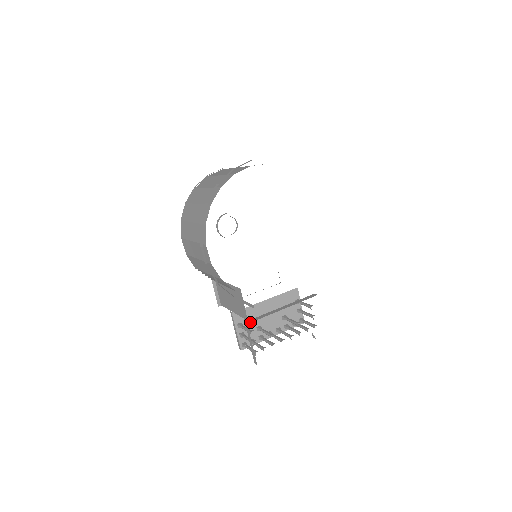
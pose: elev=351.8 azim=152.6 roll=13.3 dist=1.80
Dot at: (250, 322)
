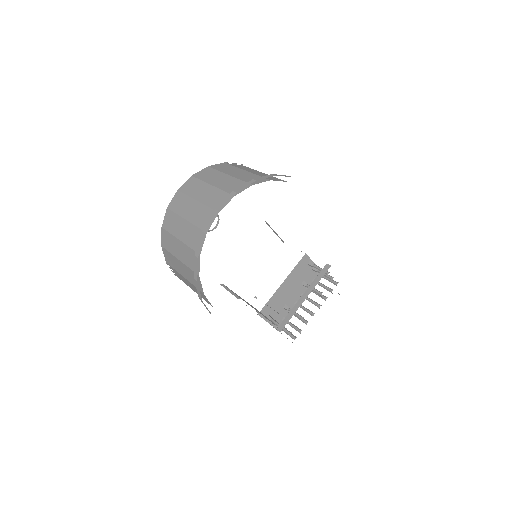
Dot at: (281, 329)
